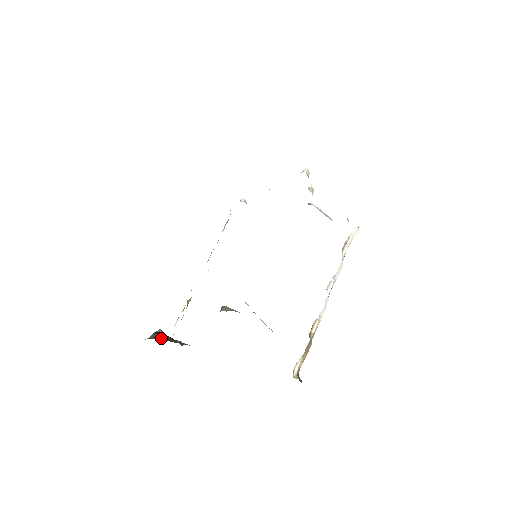
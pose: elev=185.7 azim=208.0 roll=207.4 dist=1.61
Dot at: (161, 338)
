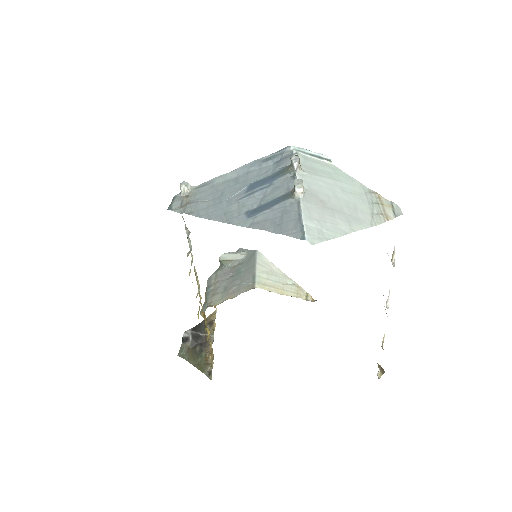
Dot at: (198, 348)
